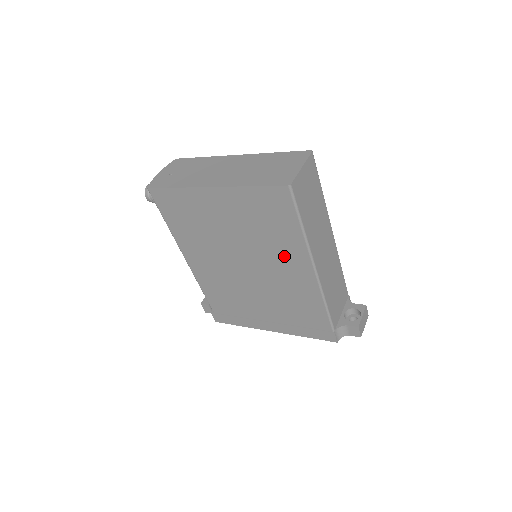
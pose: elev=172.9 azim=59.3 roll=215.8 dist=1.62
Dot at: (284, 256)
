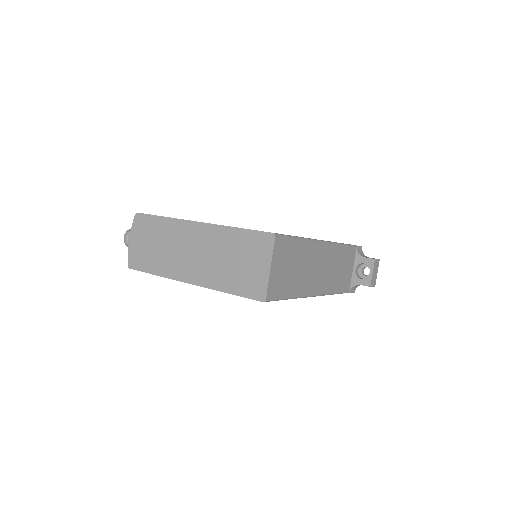
Dot at: occluded
